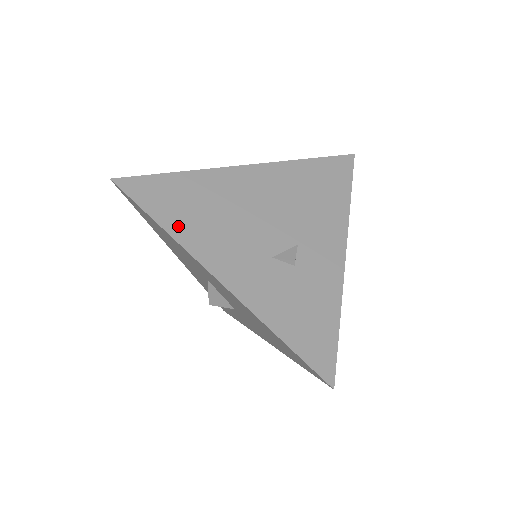
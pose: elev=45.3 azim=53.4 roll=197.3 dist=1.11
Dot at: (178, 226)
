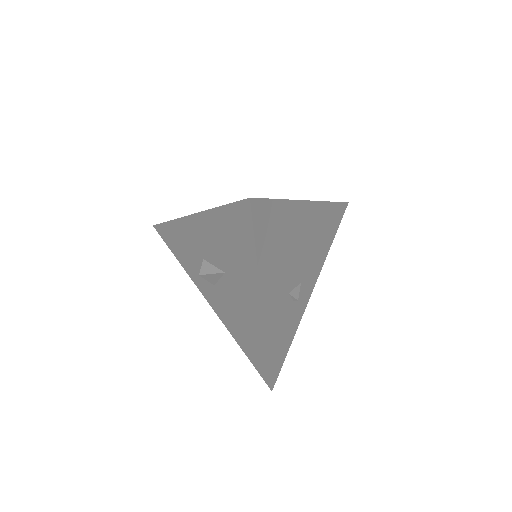
Dot at: (264, 260)
